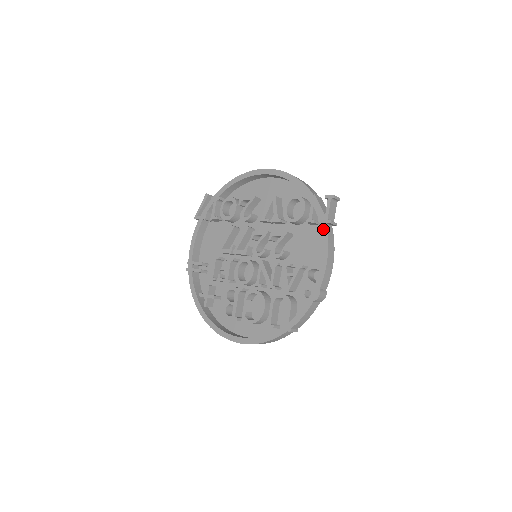
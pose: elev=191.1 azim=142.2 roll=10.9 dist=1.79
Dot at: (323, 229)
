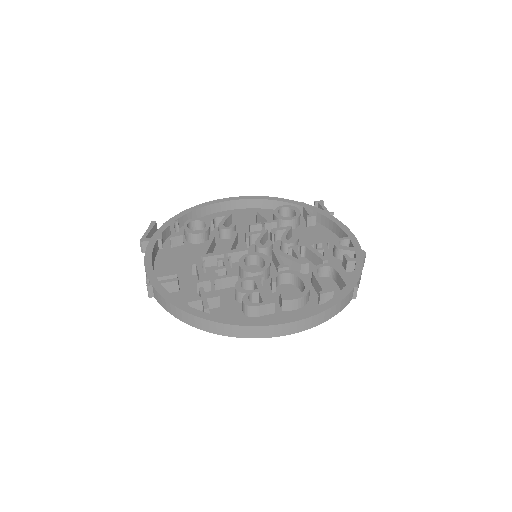
Dot at: (330, 217)
